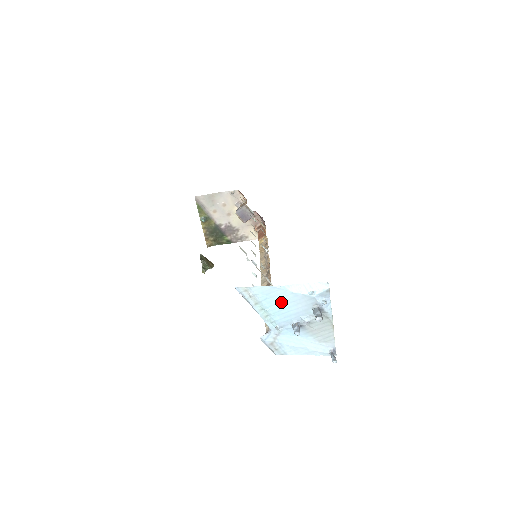
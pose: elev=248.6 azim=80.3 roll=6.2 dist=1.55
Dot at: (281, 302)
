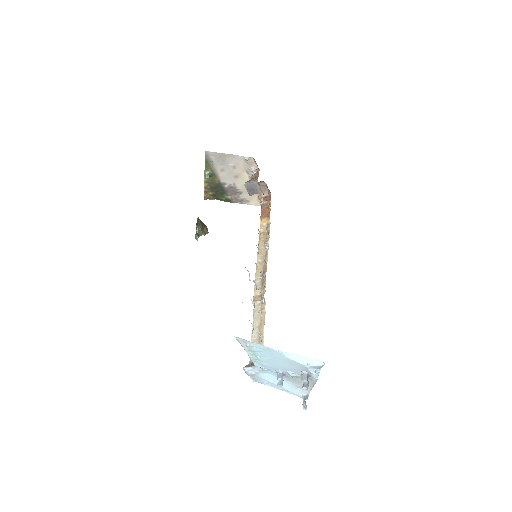
Dot at: (274, 358)
